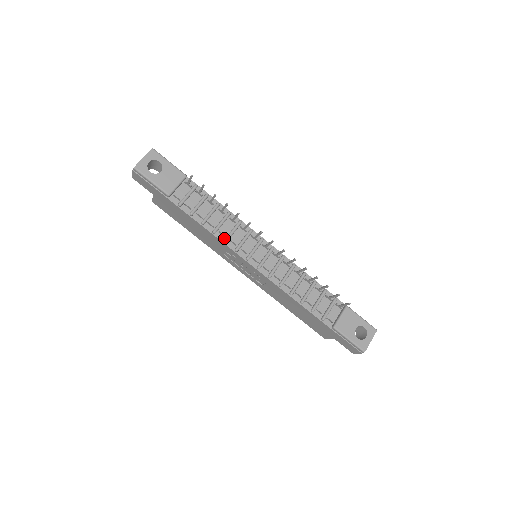
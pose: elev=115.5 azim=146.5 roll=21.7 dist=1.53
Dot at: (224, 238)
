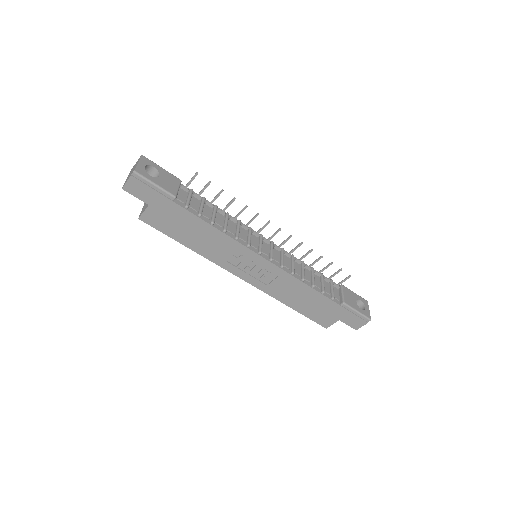
Dot at: (234, 236)
